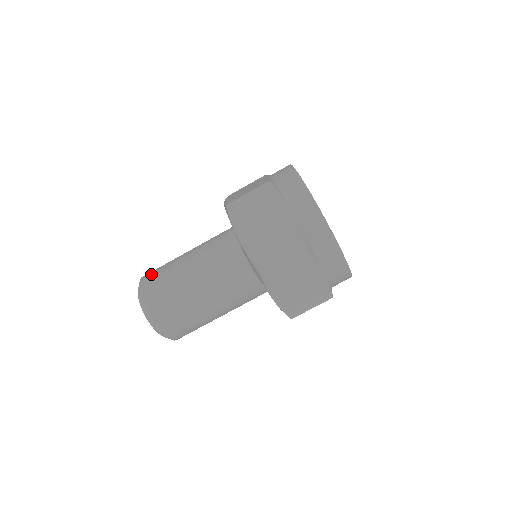
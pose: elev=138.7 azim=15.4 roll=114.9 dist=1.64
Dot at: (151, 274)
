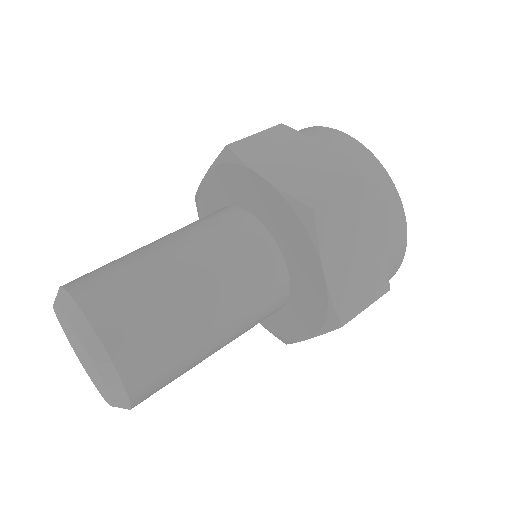
Dot at: (113, 303)
